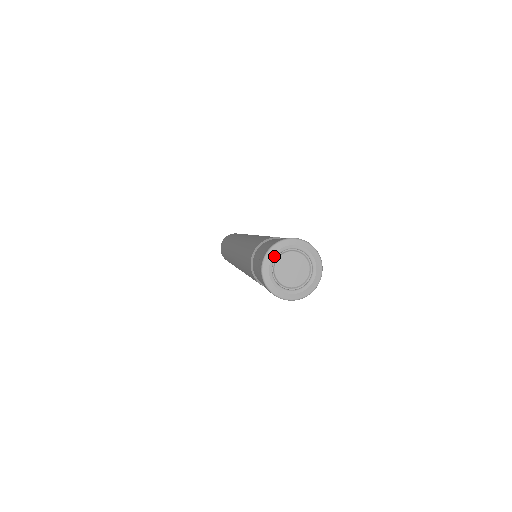
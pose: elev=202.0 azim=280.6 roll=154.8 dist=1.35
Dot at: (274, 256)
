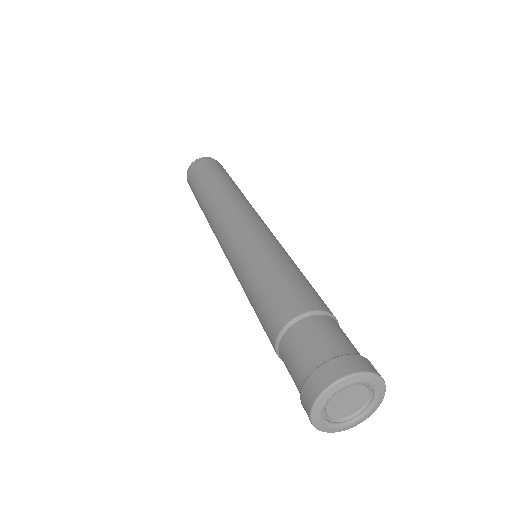
Dot at: (353, 383)
